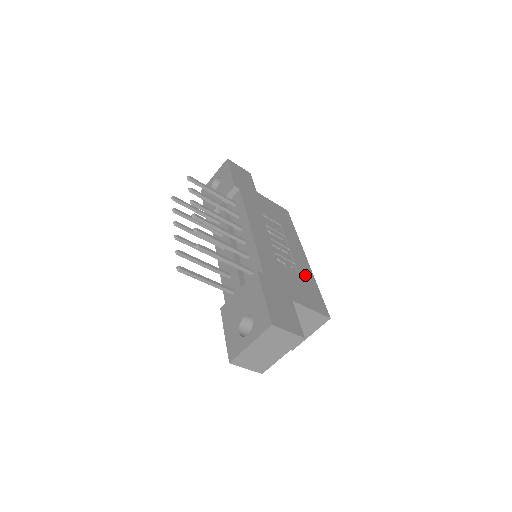
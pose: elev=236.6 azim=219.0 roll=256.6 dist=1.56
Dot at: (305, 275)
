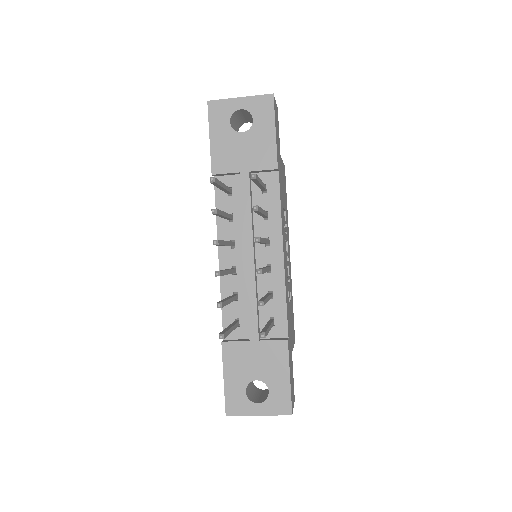
Dot at: (291, 292)
